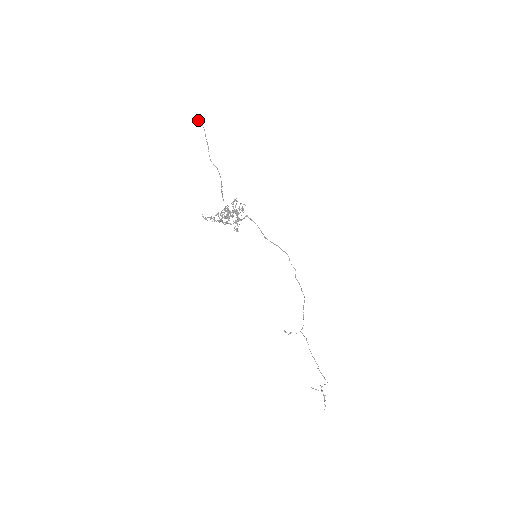
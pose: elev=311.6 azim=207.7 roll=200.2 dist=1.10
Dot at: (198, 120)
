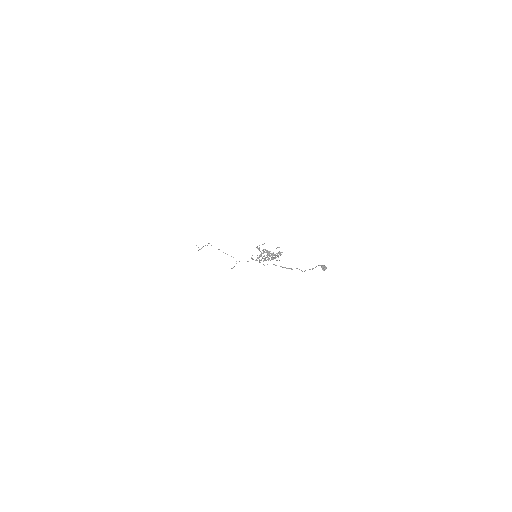
Dot at: (324, 269)
